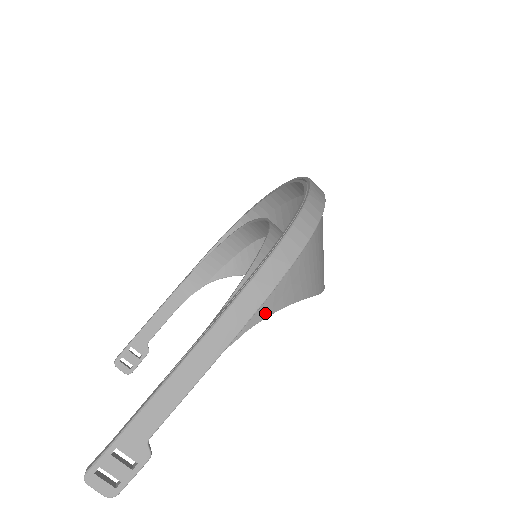
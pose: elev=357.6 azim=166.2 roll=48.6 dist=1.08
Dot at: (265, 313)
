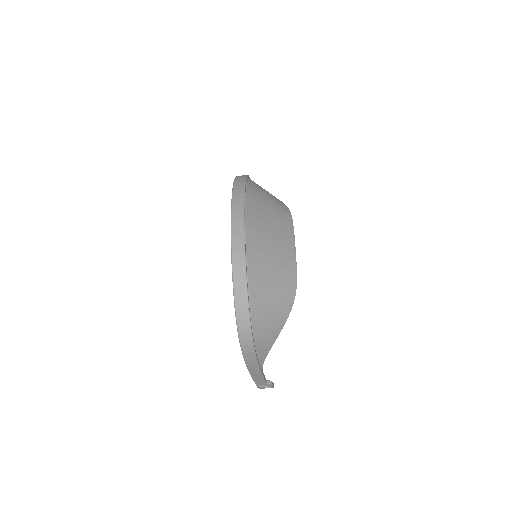
Dot at: (264, 357)
